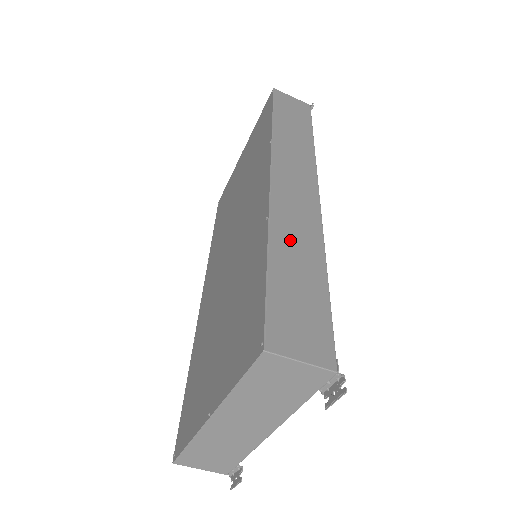
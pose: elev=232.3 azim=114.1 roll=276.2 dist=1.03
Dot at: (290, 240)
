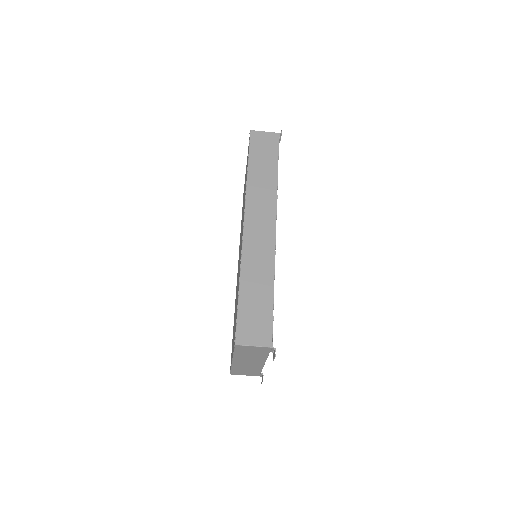
Dot at: (253, 273)
